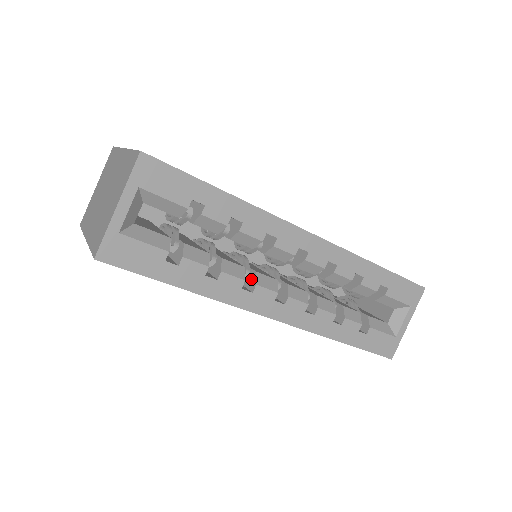
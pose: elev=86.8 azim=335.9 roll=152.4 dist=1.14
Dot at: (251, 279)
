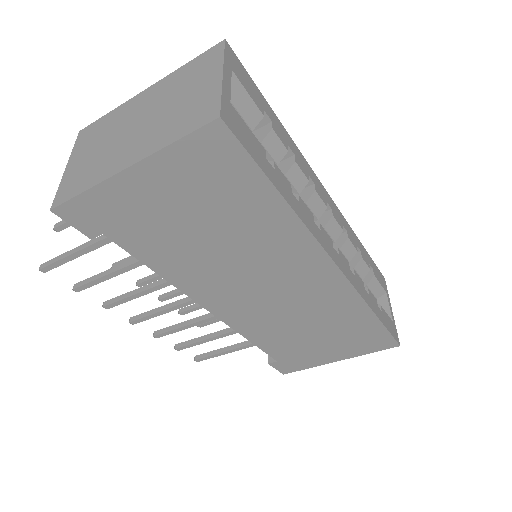
Dot at: occluded
